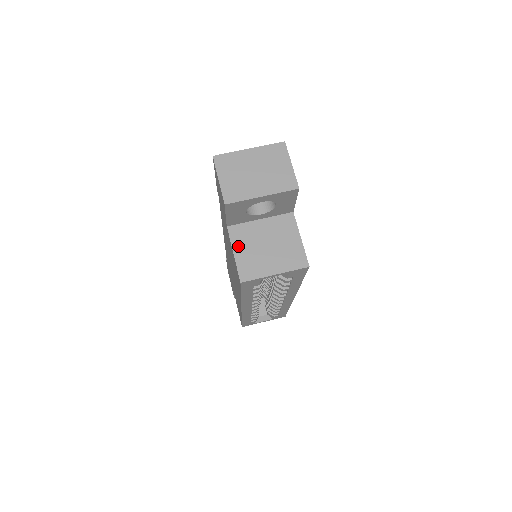
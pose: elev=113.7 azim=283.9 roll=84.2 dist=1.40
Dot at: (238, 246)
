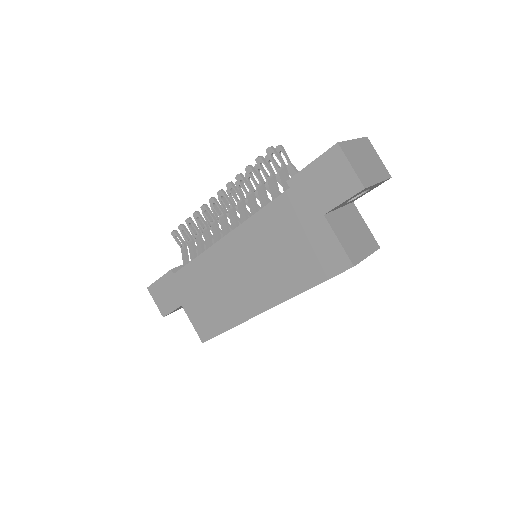
Dot at: (338, 233)
